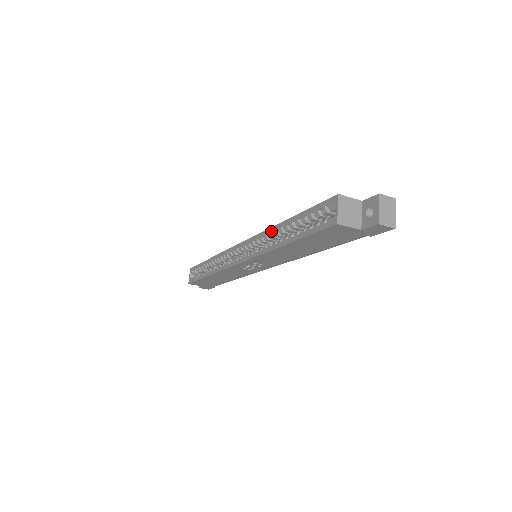
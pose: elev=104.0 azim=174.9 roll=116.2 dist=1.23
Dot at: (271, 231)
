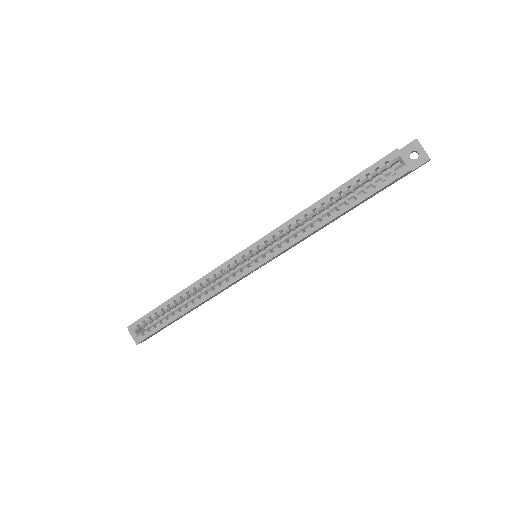
Dot at: (304, 215)
